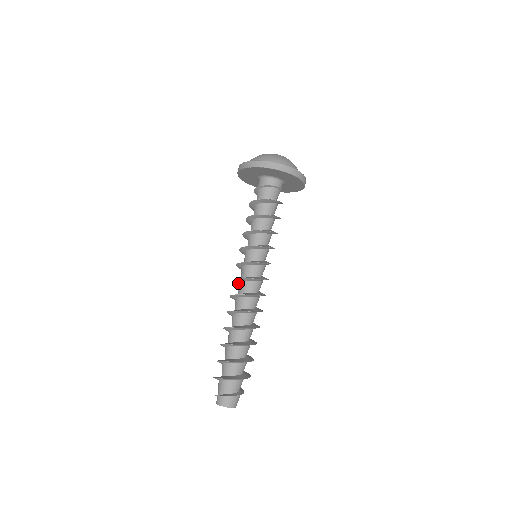
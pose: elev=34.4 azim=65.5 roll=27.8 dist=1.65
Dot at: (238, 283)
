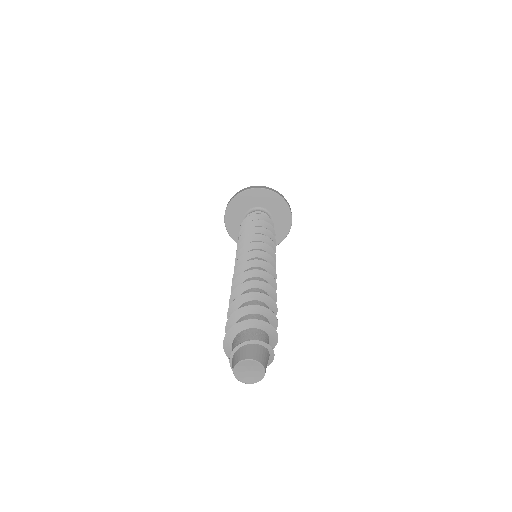
Dot at: occluded
